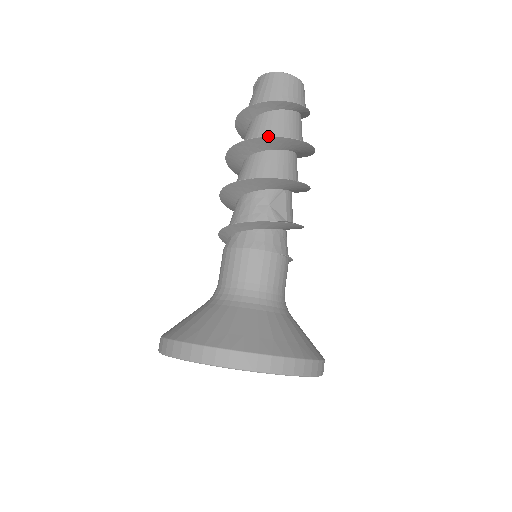
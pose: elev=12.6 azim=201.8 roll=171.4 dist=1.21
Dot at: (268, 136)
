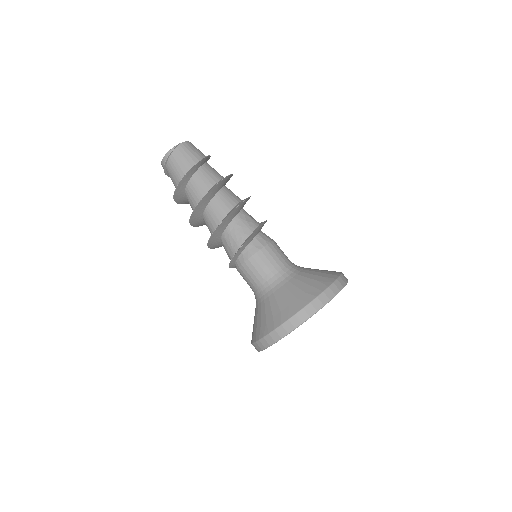
Dot at: (217, 180)
